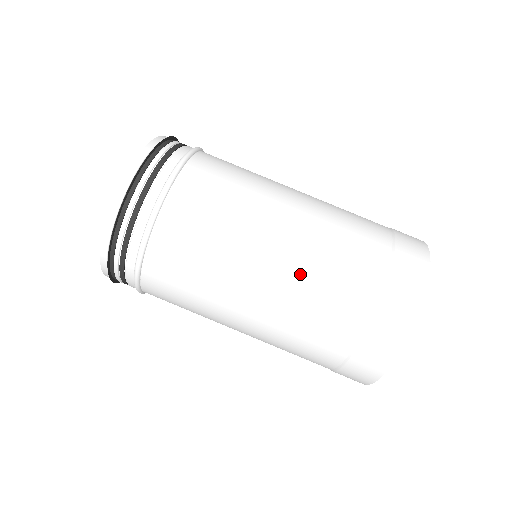
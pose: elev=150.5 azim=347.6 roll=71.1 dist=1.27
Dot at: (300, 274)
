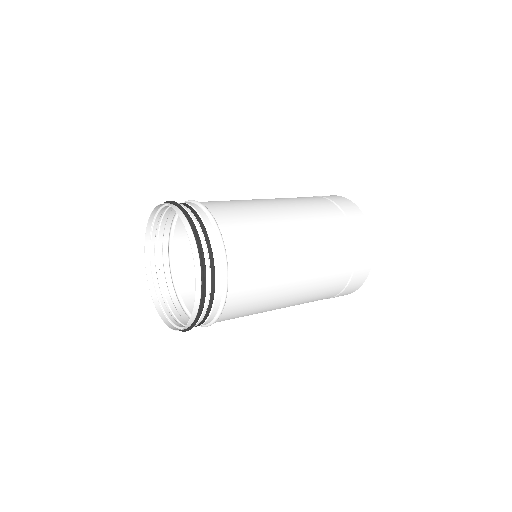
Dot at: (305, 298)
